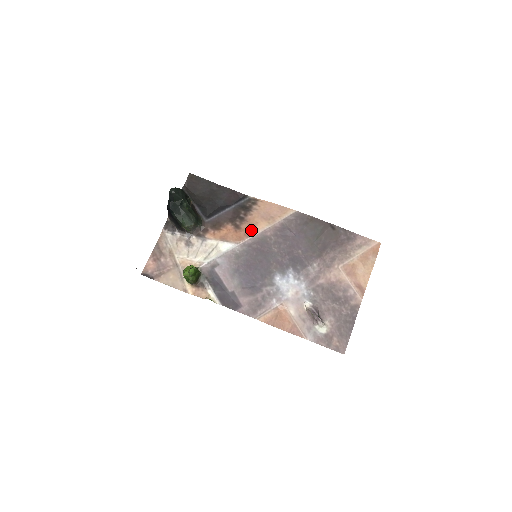
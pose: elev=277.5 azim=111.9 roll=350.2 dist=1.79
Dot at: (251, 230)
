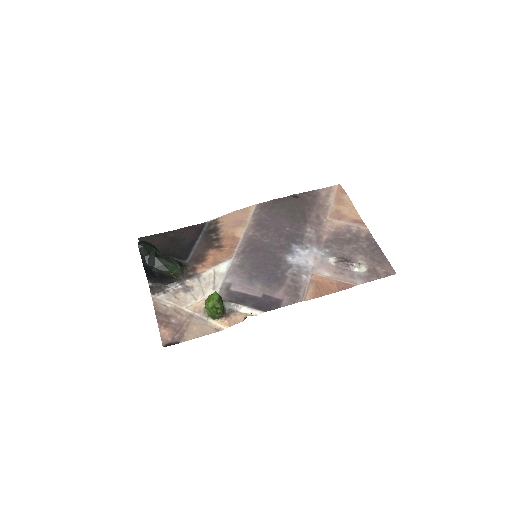
Dot at: (233, 241)
